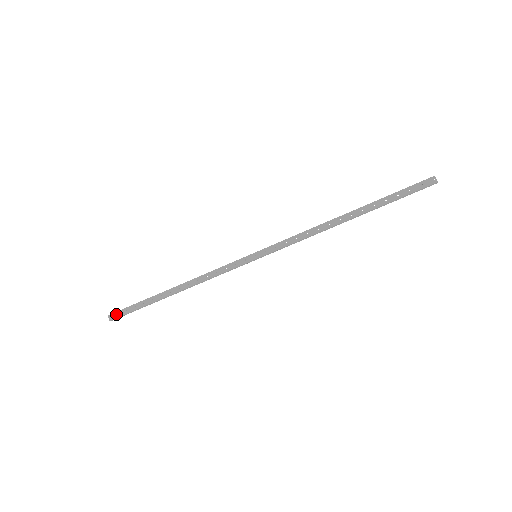
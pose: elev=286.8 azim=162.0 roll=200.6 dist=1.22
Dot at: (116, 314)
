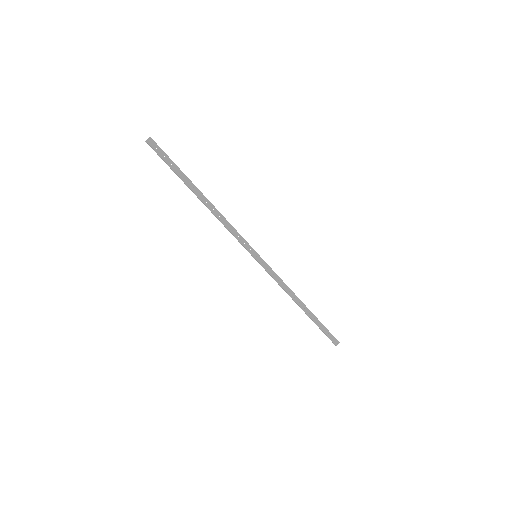
Dot at: (156, 146)
